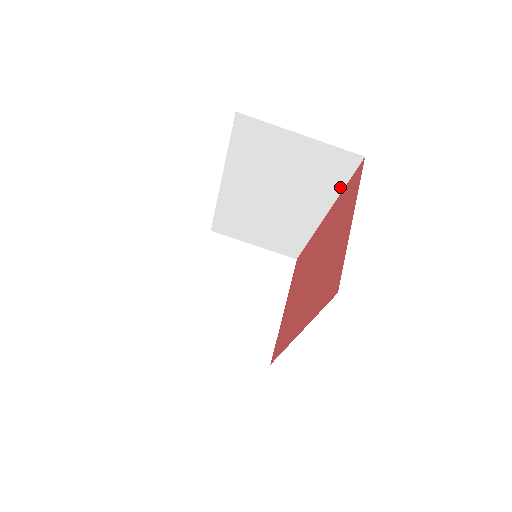
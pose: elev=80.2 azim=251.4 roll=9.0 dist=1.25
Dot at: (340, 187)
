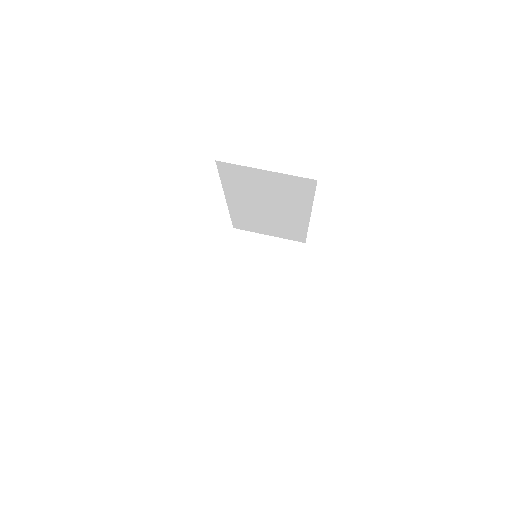
Dot at: (311, 198)
